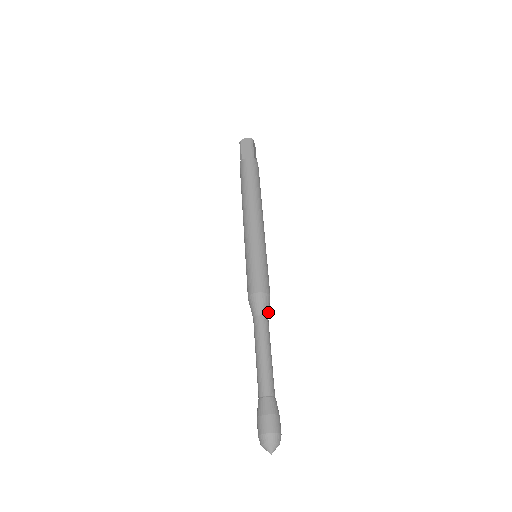
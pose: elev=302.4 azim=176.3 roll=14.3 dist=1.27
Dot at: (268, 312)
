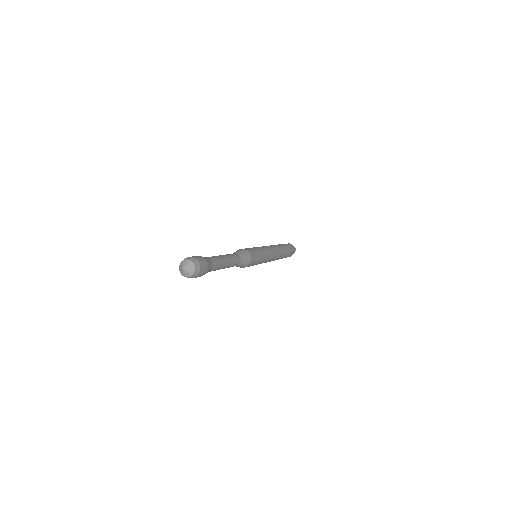
Dot at: (242, 263)
